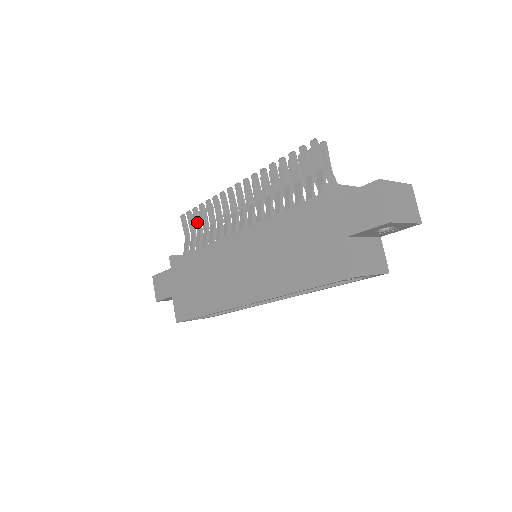
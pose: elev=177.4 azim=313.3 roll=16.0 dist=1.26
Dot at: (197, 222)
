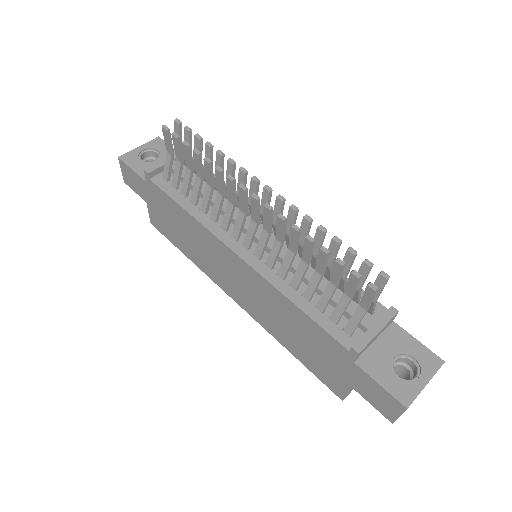
Dot at: (187, 160)
